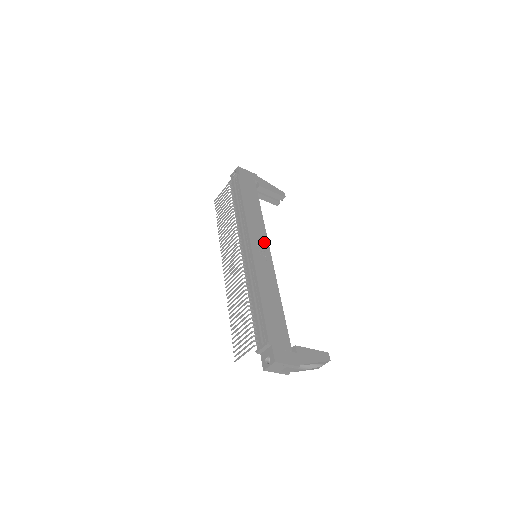
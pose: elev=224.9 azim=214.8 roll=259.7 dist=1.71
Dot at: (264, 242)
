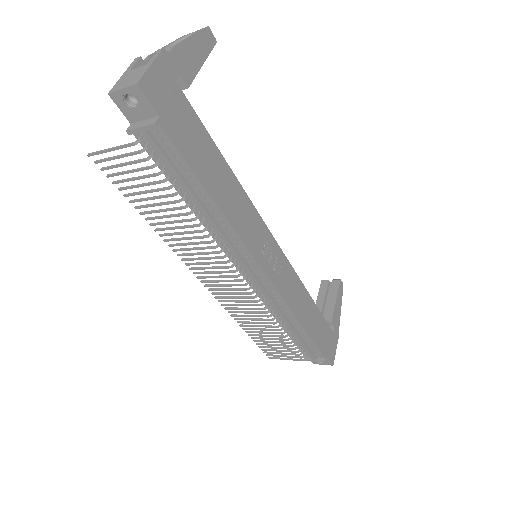
Dot at: (265, 236)
